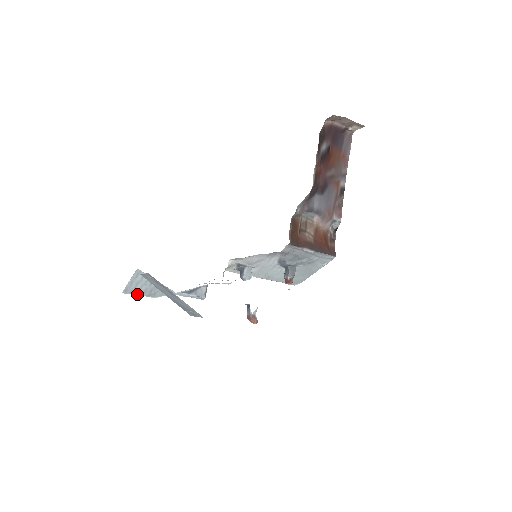
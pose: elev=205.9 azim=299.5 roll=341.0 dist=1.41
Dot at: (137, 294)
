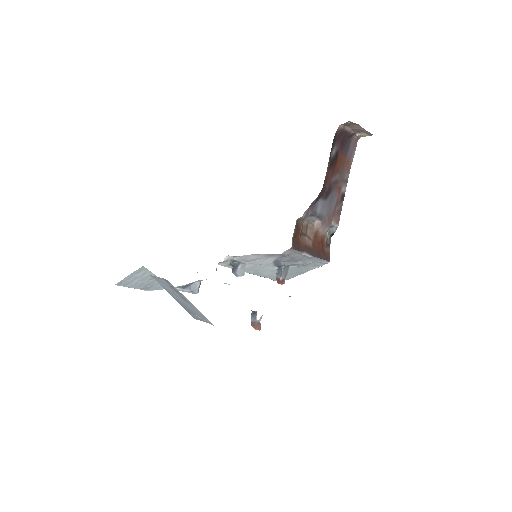
Dot at: (130, 287)
